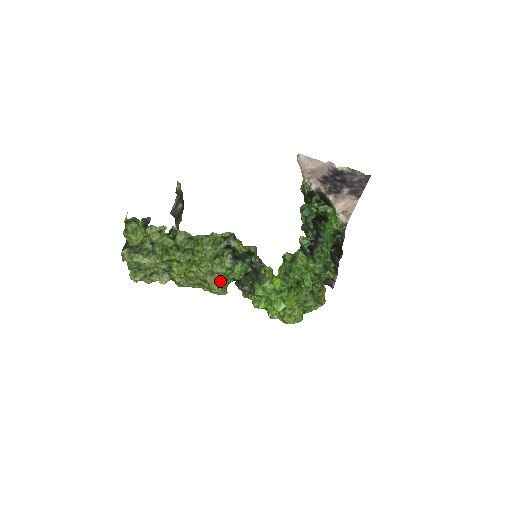
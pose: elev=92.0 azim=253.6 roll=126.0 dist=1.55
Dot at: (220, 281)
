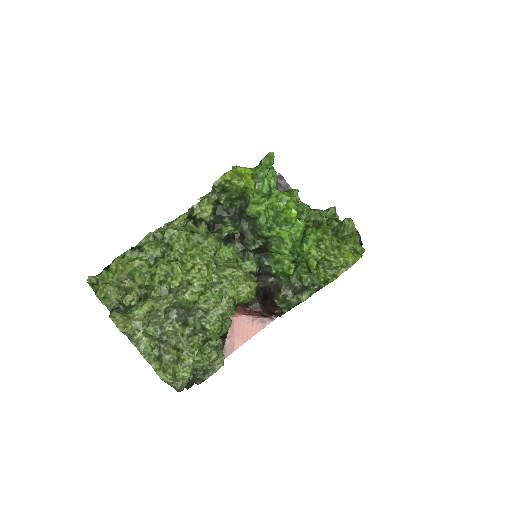
Dot at: occluded
